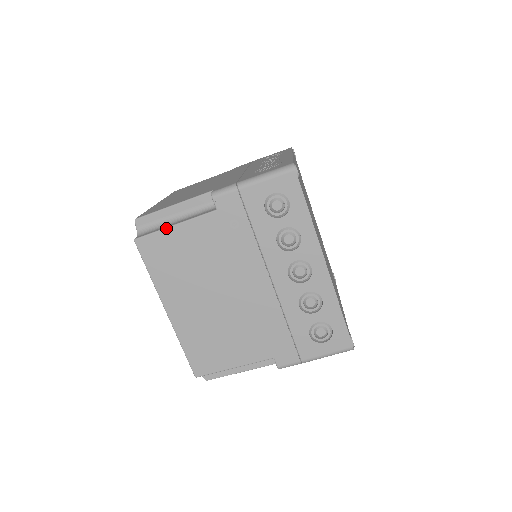
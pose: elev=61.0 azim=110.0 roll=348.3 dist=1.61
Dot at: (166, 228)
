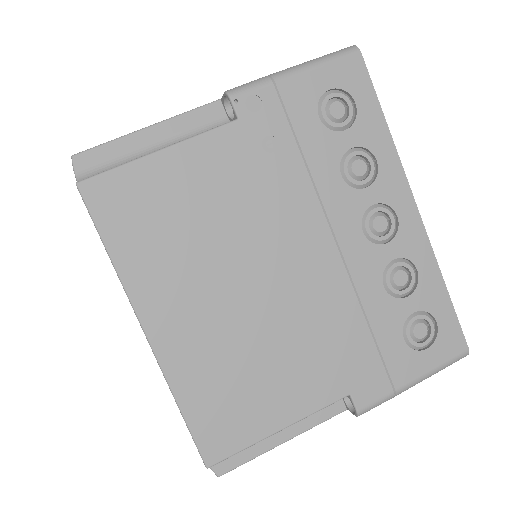
Dot at: (144, 156)
